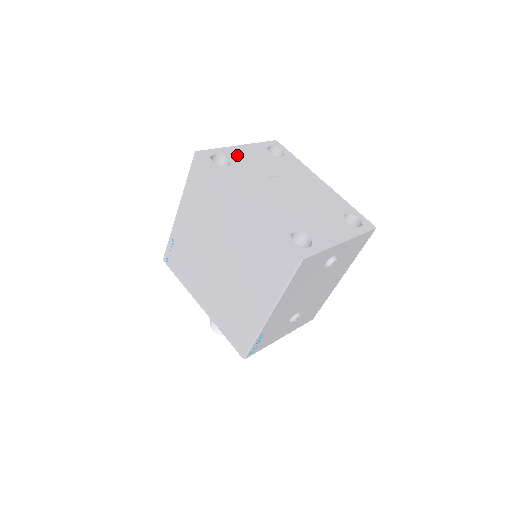
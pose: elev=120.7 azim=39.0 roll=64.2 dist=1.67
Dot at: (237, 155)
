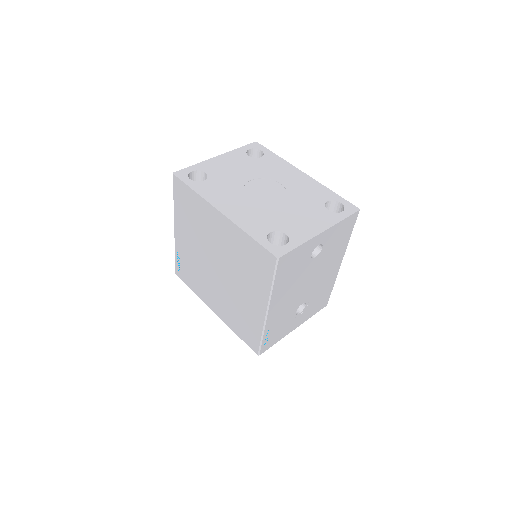
Dot at: (215, 167)
